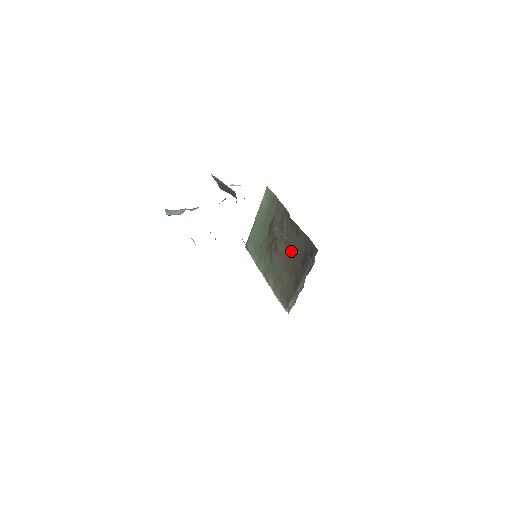
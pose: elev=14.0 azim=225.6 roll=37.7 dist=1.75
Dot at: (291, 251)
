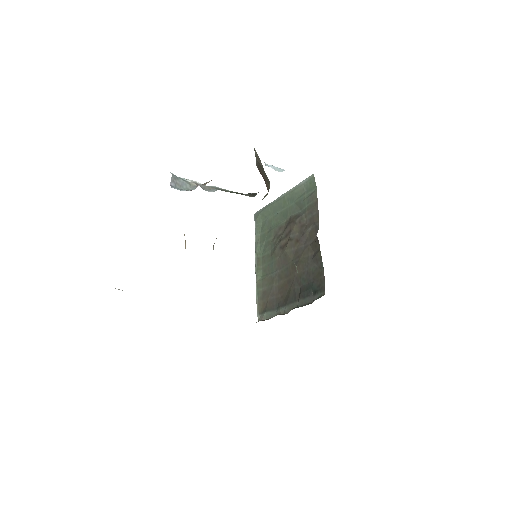
Dot at: (297, 266)
